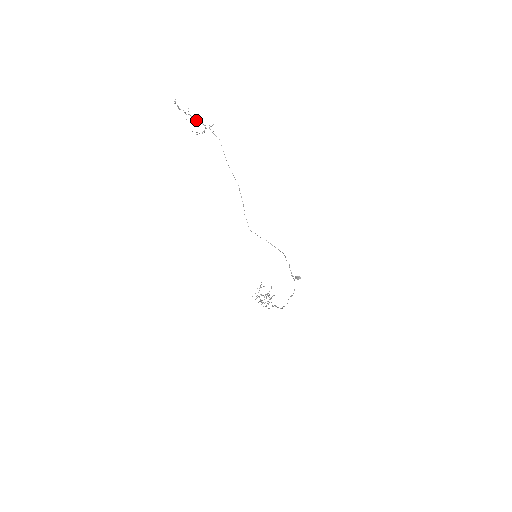
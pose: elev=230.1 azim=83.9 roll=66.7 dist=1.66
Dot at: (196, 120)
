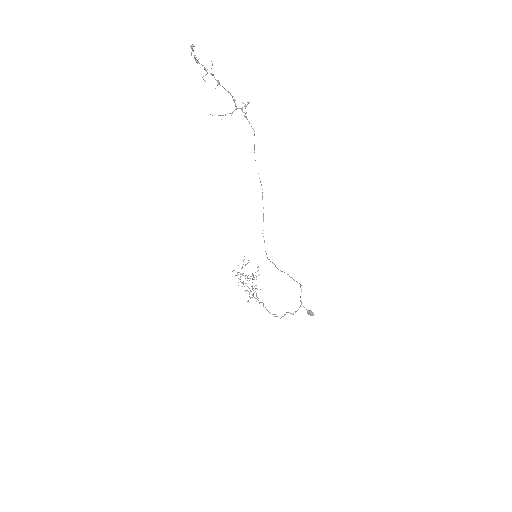
Dot at: occluded
